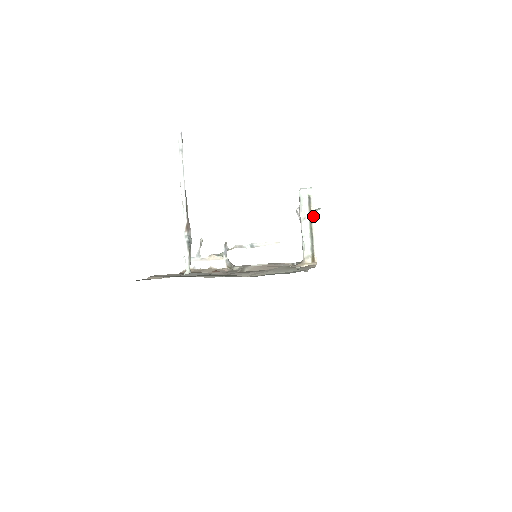
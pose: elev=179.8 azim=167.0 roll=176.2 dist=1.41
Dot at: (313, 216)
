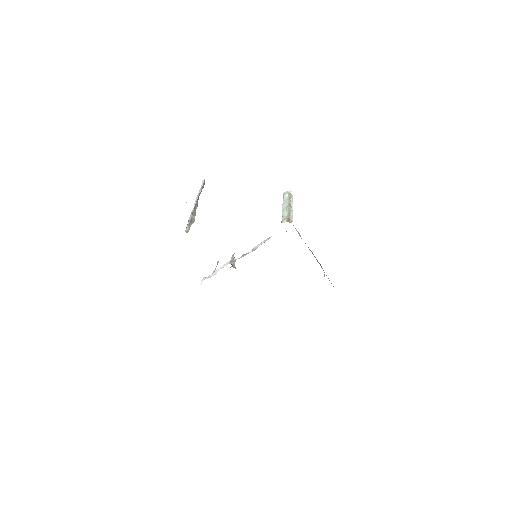
Dot at: (292, 202)
